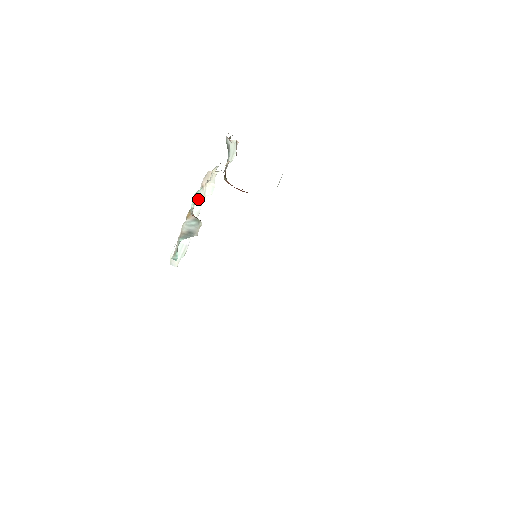
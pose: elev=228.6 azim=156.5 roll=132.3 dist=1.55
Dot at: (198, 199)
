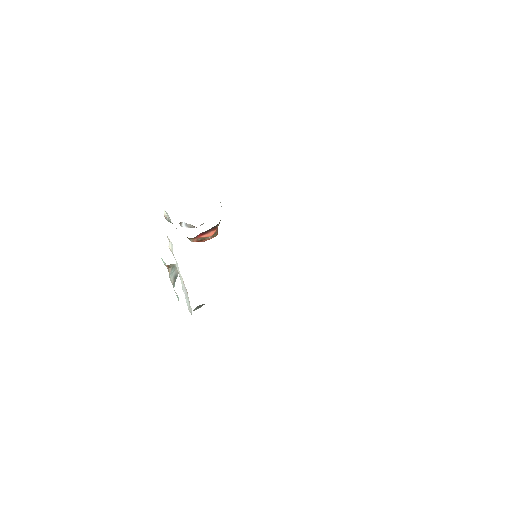
Dot at: occluded
